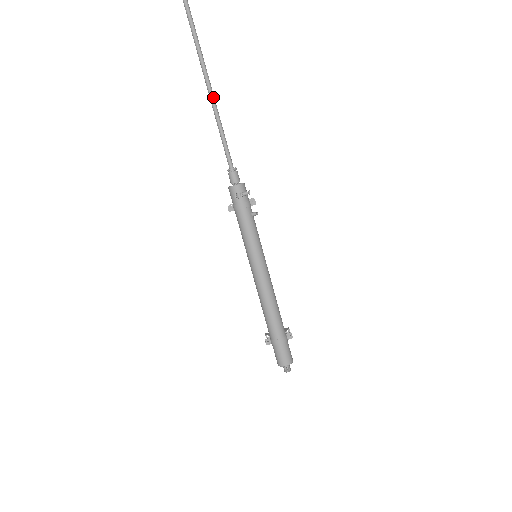
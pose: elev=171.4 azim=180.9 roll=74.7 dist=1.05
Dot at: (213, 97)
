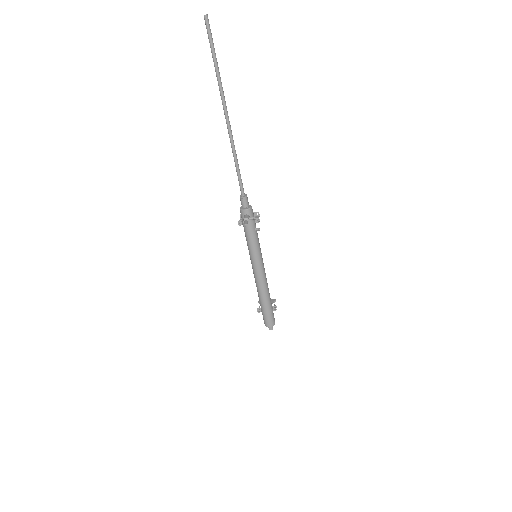
Dot at: (233, 143)
